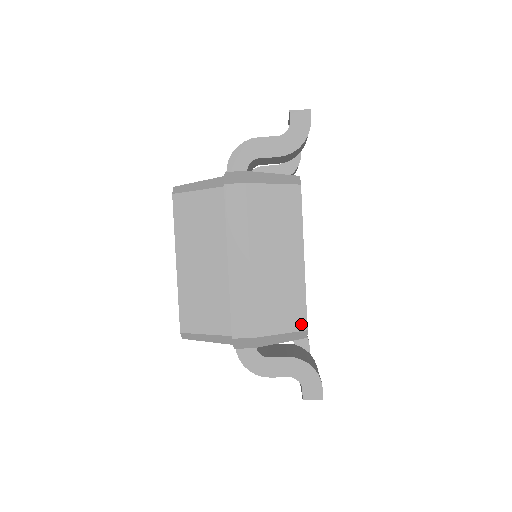
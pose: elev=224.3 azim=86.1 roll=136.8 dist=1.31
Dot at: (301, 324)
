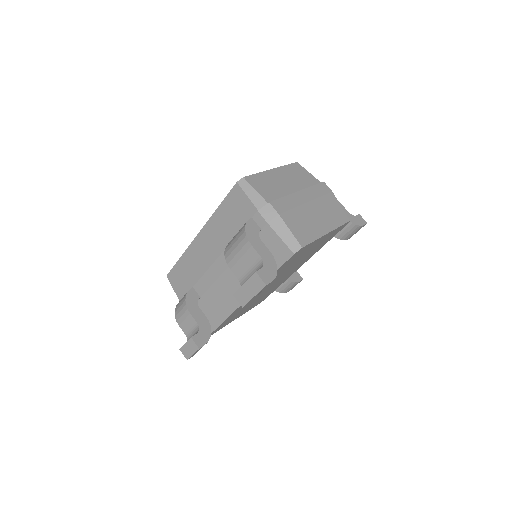
Dot at: (302, 242)
